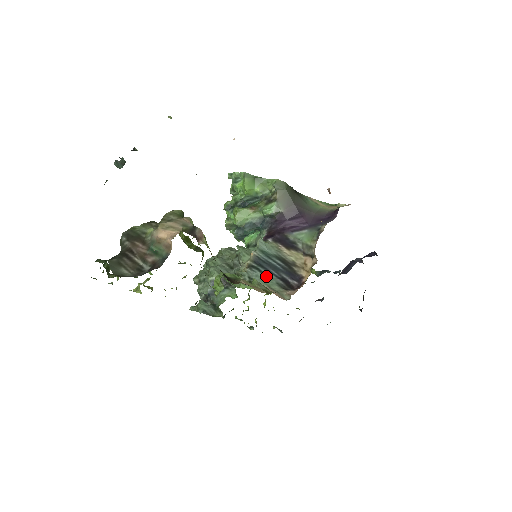
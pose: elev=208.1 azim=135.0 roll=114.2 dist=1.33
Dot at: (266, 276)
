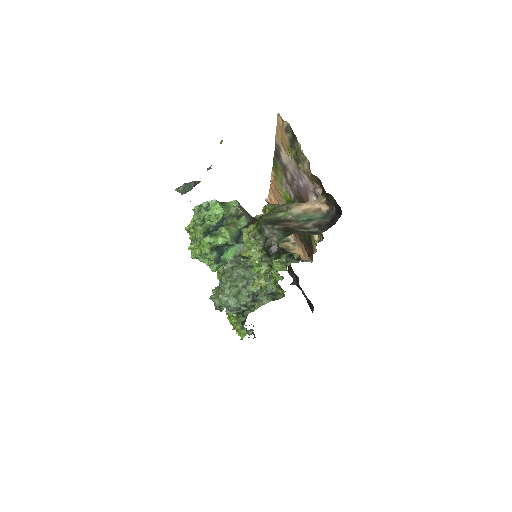
Dot at: occluded
